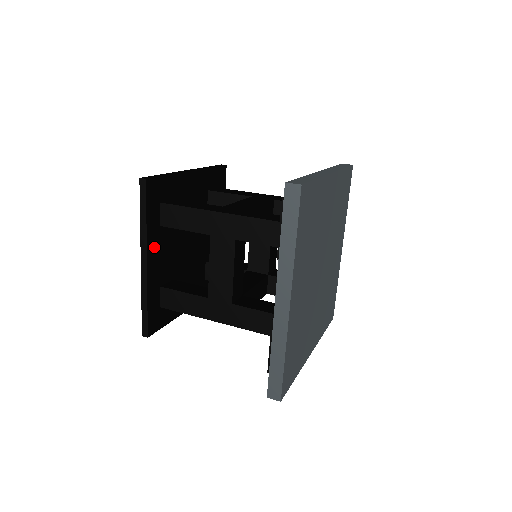
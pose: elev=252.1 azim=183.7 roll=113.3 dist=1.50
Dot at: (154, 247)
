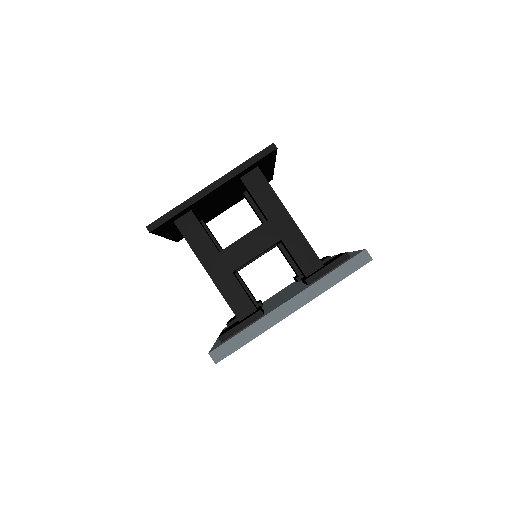
Dot at: (224, 185)
